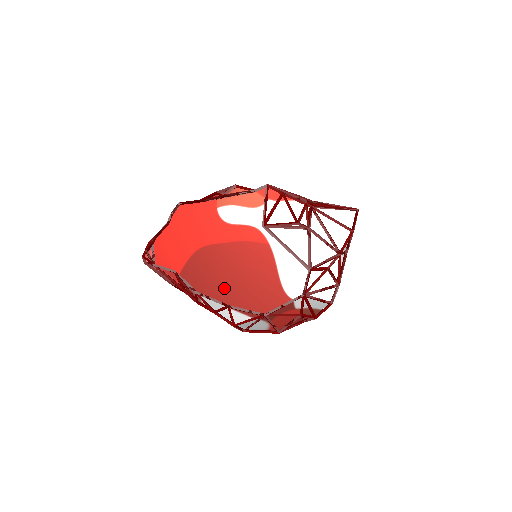
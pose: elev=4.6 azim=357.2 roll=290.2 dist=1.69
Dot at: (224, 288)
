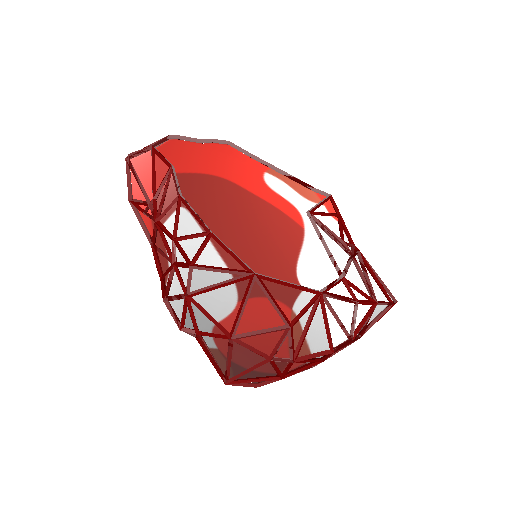
Dot at: (220, 219)
